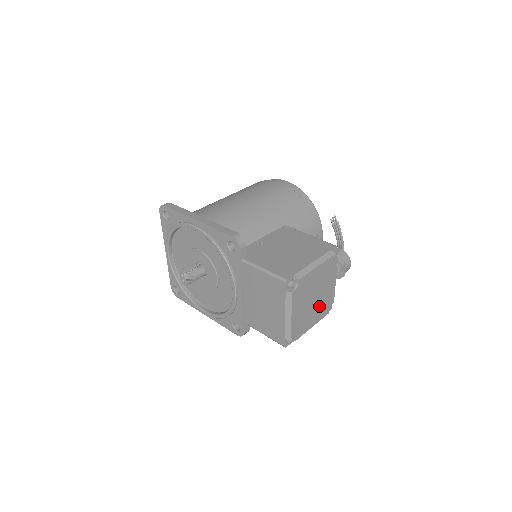
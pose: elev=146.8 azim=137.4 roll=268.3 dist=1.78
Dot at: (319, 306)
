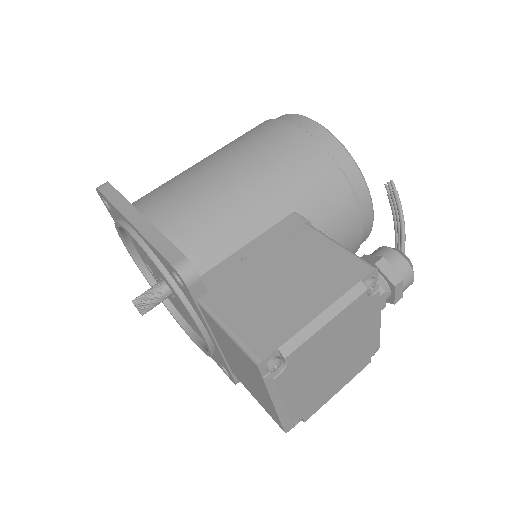
Dot at: (347, 364)
